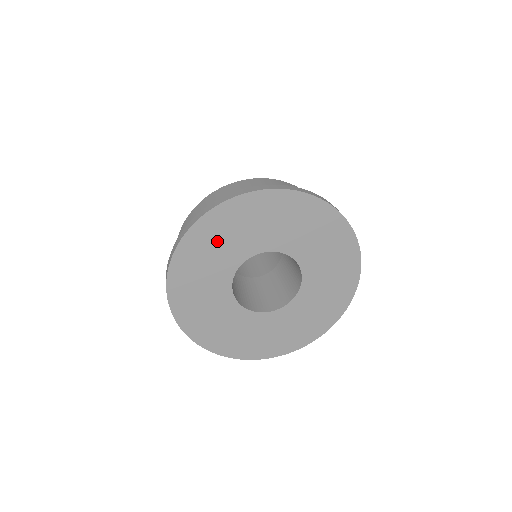
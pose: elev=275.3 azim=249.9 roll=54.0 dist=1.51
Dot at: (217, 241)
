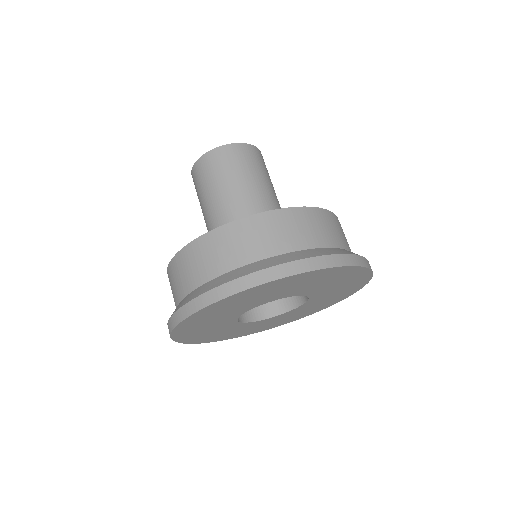
Dot at: (217, 313)
